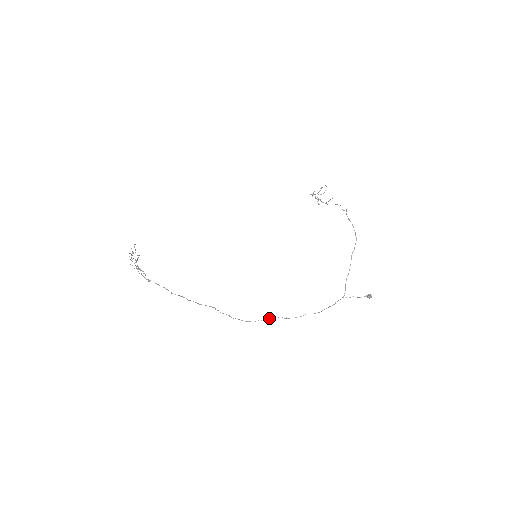
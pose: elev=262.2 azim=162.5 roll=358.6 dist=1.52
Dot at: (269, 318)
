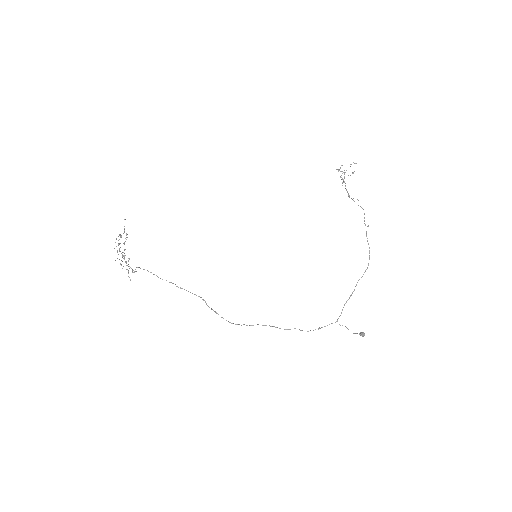
Dot at: occluded
